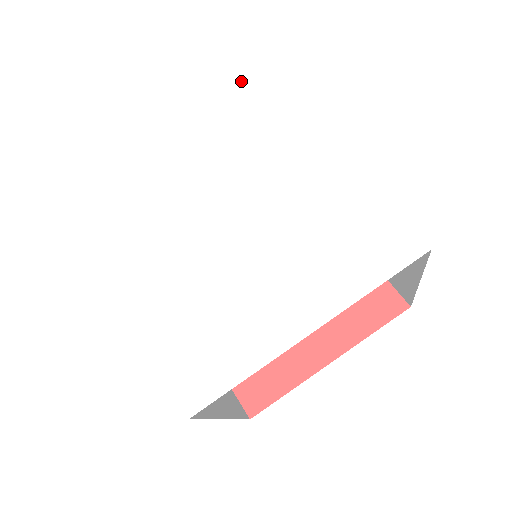
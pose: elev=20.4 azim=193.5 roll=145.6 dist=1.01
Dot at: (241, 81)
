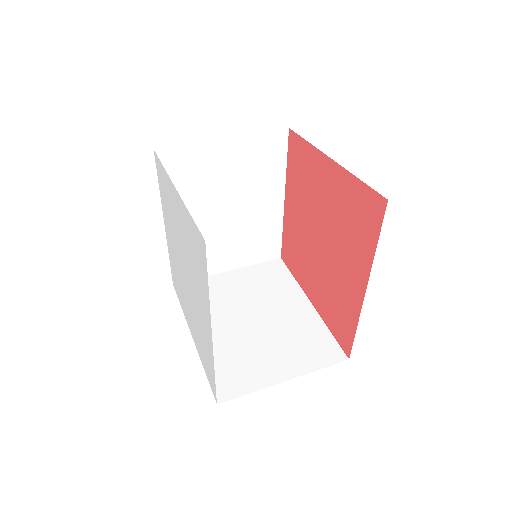
Dot at: (198, 235)
